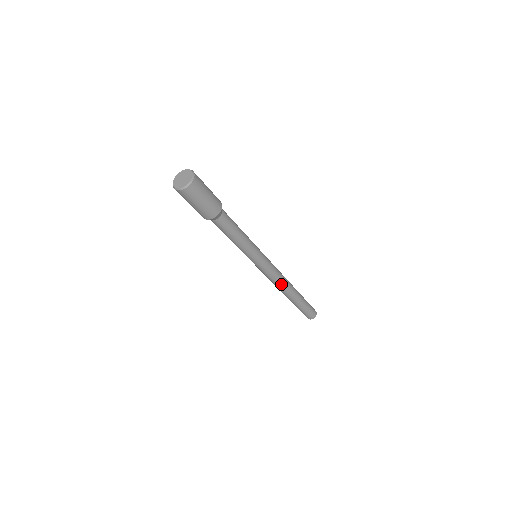
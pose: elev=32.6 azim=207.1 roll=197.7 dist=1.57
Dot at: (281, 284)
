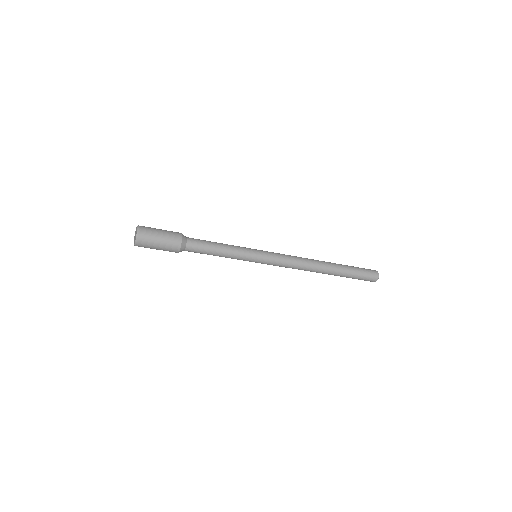
Dot at: (303, 266)
